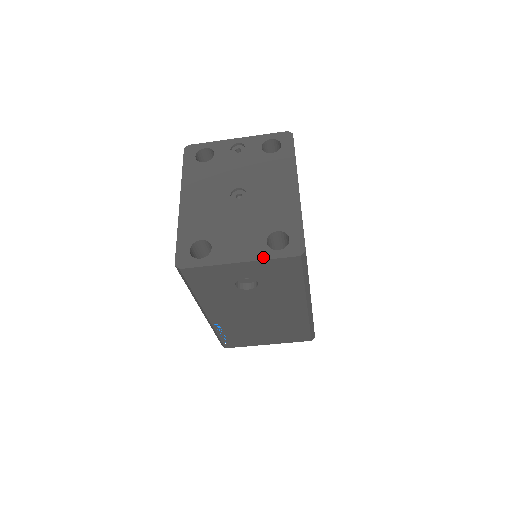
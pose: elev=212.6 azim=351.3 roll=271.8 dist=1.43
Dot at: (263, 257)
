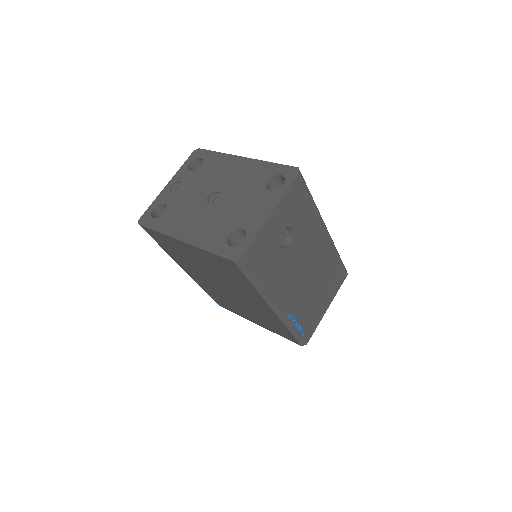
Dot at: (280, 196)
